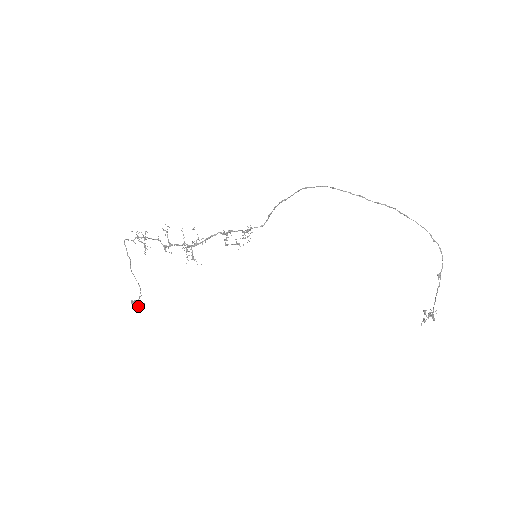
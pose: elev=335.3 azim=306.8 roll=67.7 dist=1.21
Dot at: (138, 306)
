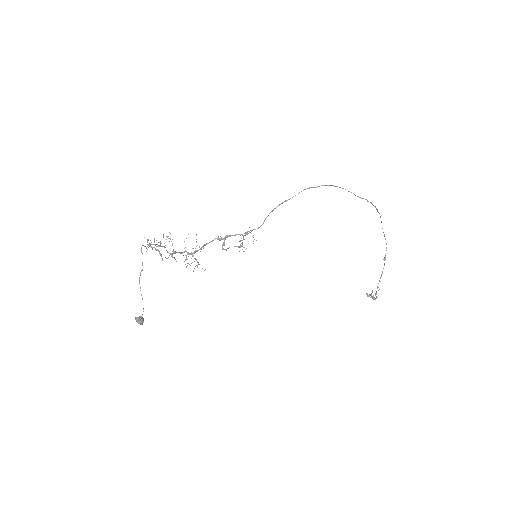
Dot at: (143, 322)
